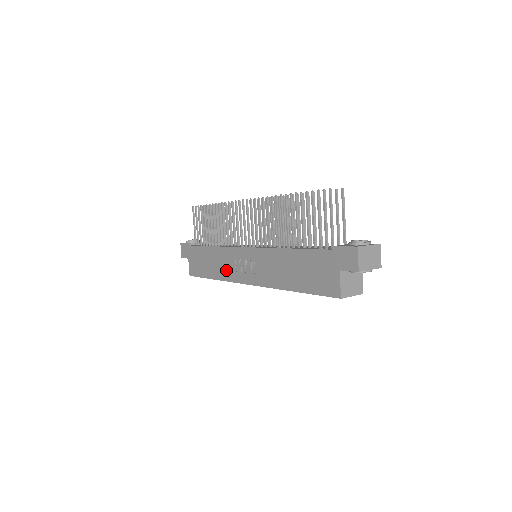
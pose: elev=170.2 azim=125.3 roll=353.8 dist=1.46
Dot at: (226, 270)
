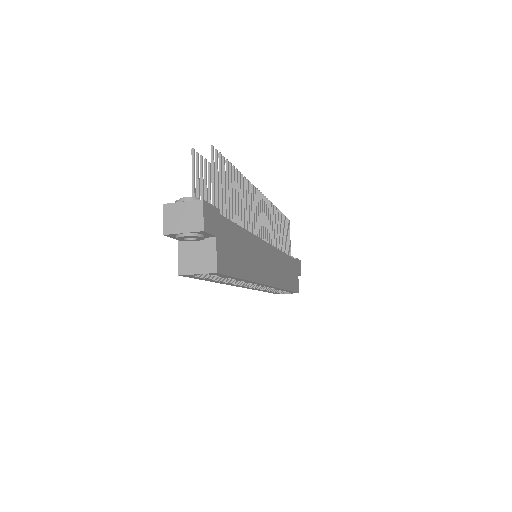
Dot at: occluded
